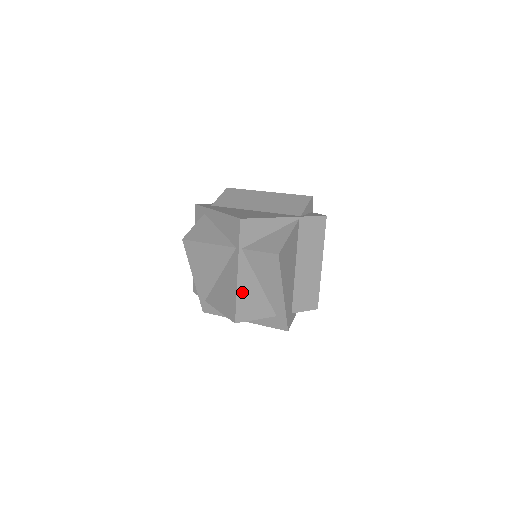
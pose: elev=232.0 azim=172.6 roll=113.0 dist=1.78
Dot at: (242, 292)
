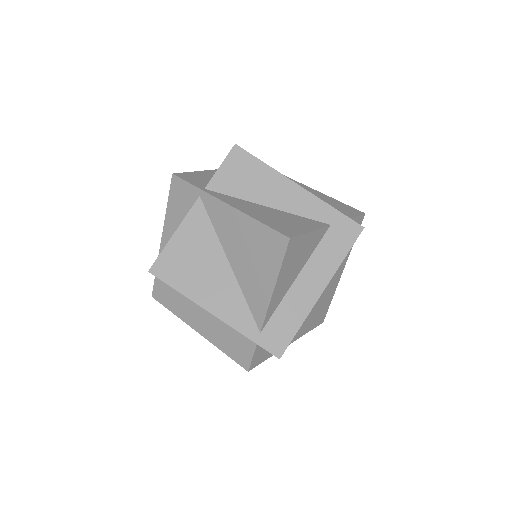
Dot at: (256, 215)
